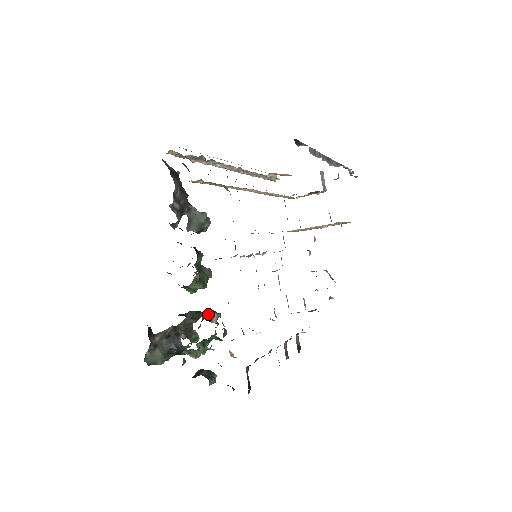
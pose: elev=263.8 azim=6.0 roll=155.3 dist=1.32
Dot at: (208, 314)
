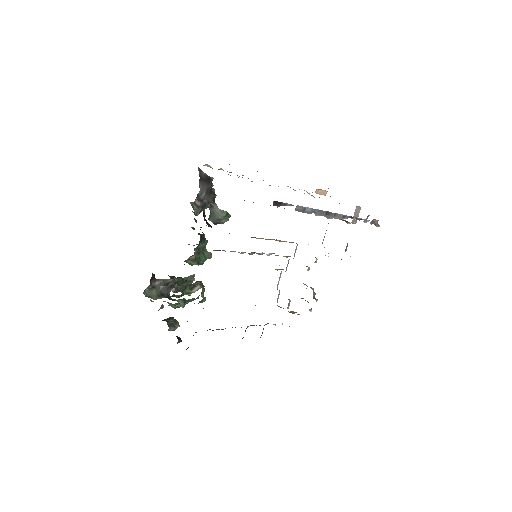
Dot at: (194, 284)
